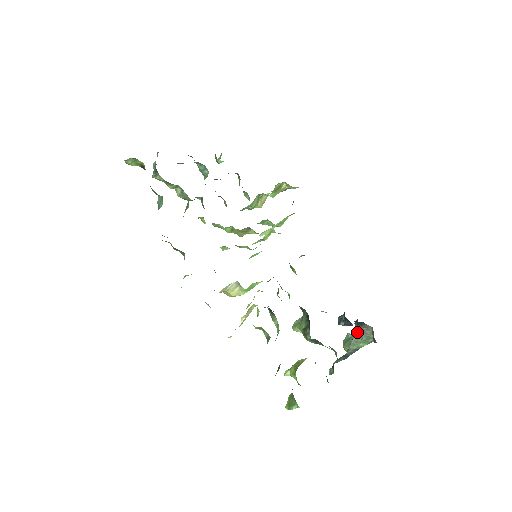
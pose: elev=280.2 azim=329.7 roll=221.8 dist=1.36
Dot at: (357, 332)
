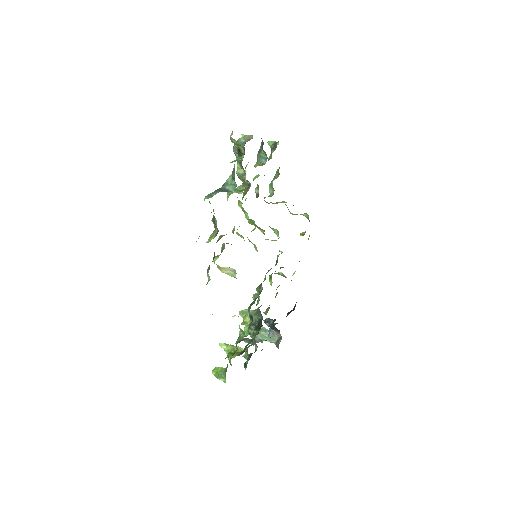
Dot at: occluded
